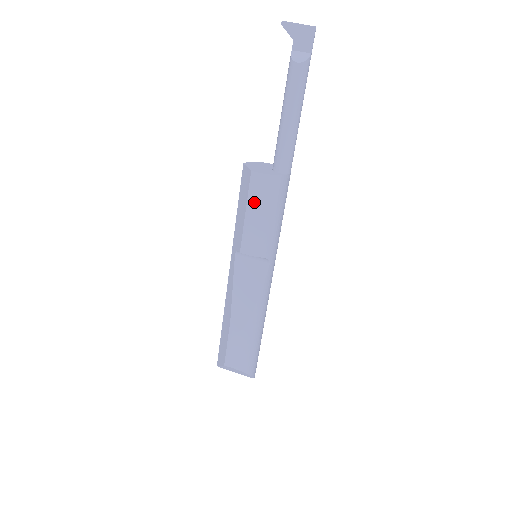
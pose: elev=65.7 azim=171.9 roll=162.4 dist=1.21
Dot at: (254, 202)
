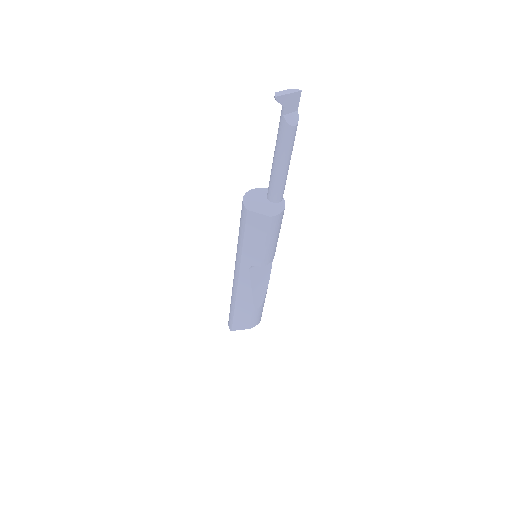
Dot at: (273, 234)
